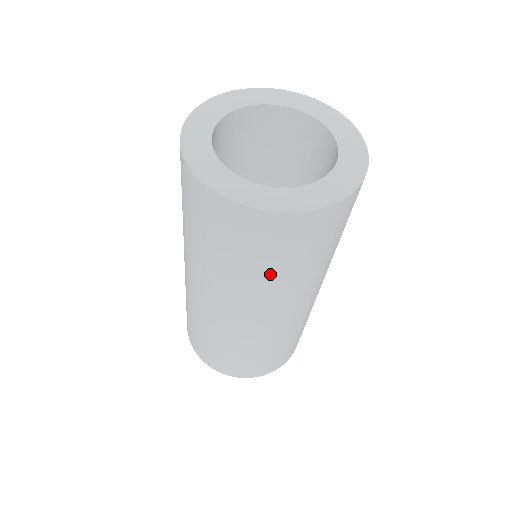
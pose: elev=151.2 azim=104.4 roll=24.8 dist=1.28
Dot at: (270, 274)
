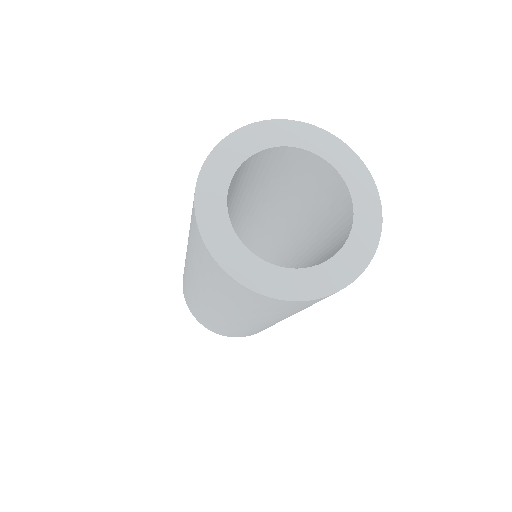
Dot at: occluded
